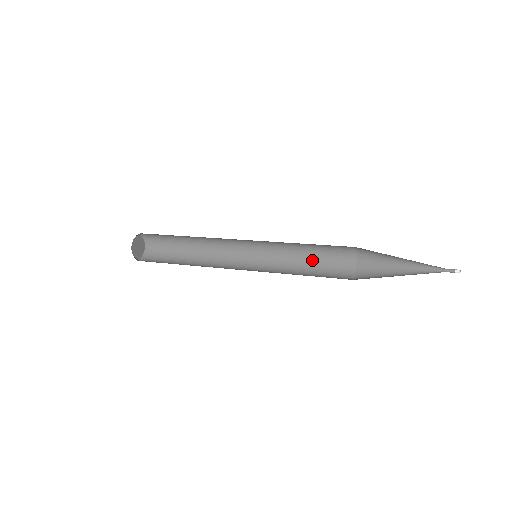
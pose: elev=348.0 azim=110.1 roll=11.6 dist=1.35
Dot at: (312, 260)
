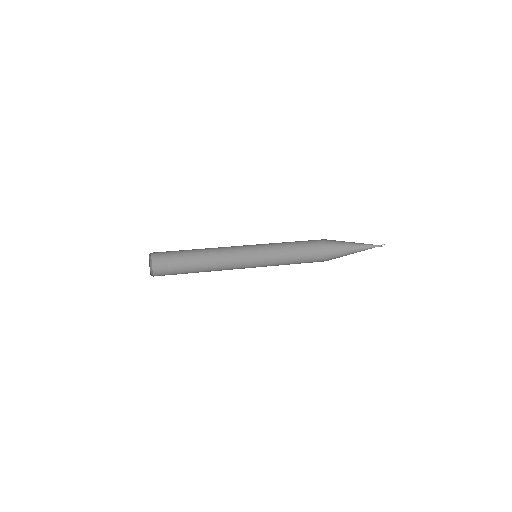
Dot at: (291, 250)
